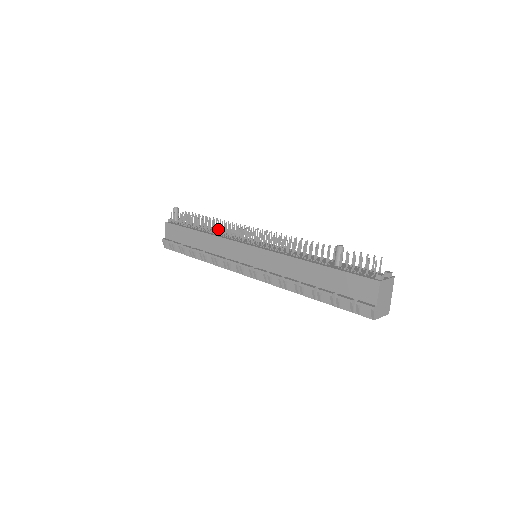
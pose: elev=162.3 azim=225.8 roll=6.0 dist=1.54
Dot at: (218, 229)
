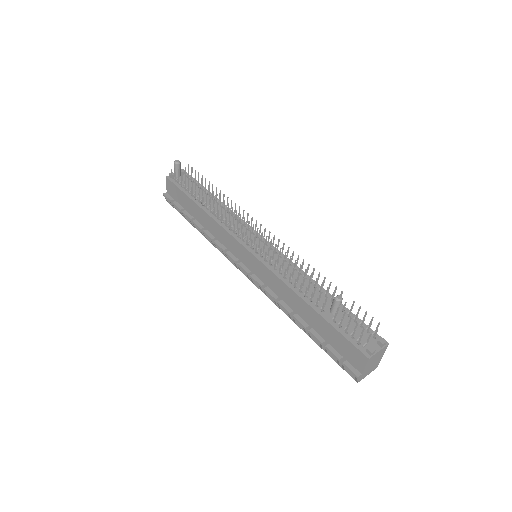
Dot at: (220, 205)
